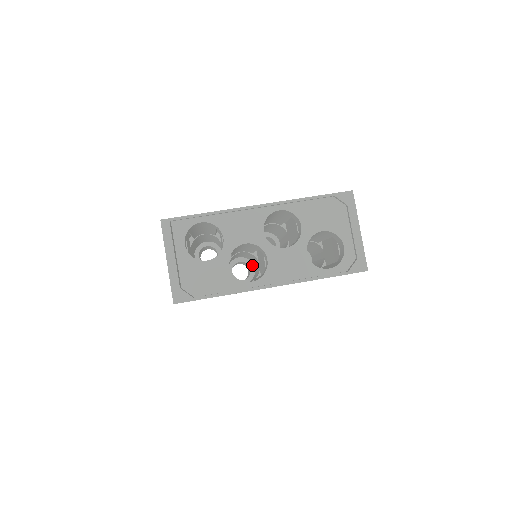
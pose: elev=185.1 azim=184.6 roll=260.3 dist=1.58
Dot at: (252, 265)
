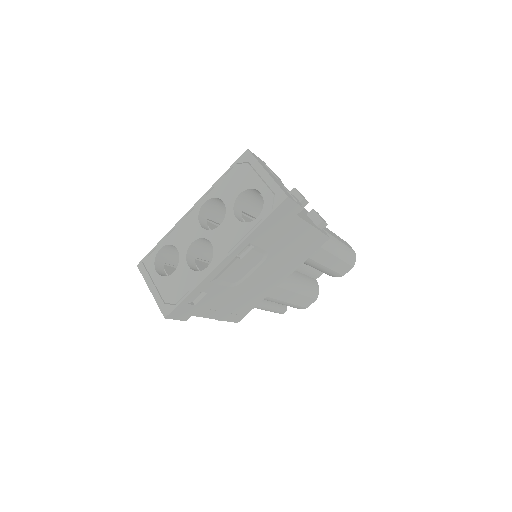
Dot at: occluded
